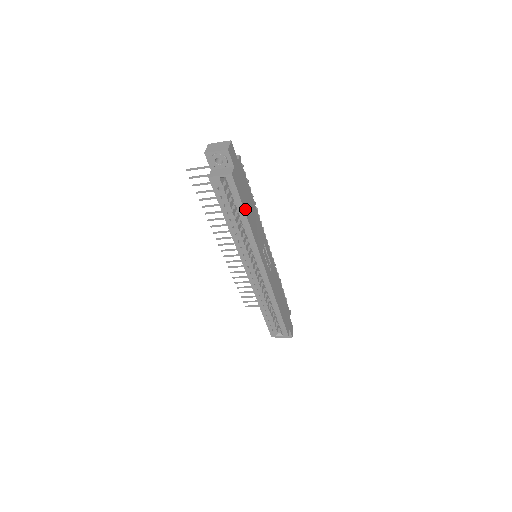
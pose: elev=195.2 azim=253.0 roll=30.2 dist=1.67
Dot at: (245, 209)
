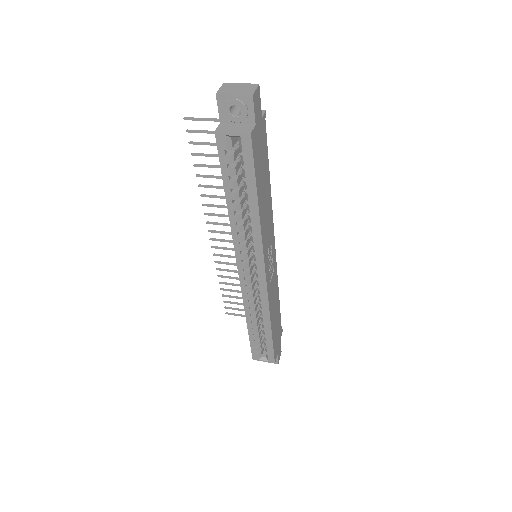
Dot at: (258, 190)
